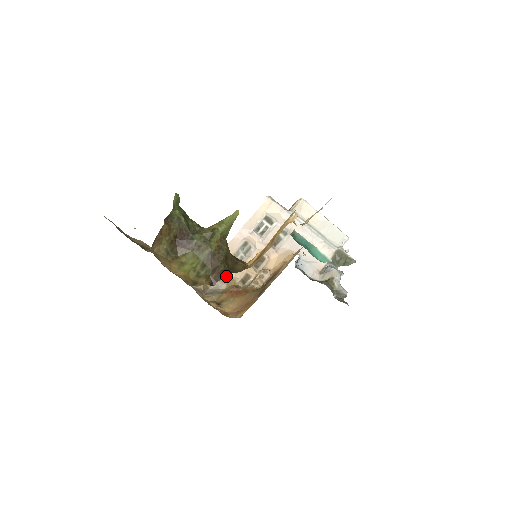
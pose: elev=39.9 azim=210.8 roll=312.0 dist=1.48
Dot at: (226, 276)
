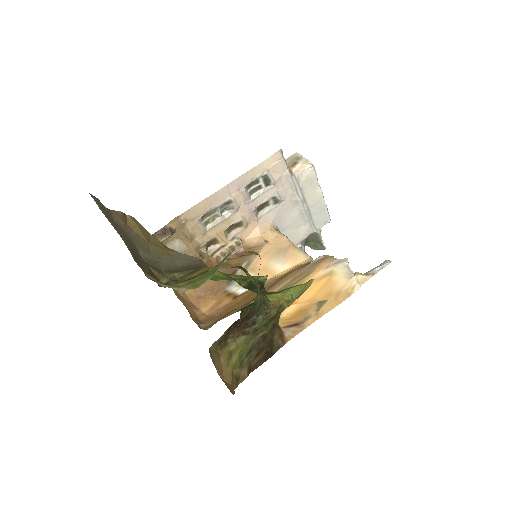
Dot at: (191, 237)
